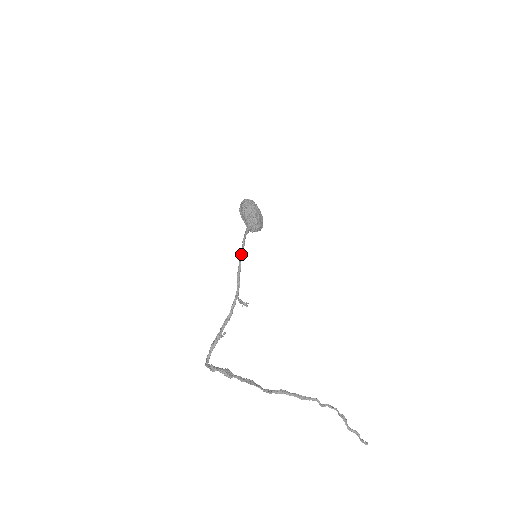
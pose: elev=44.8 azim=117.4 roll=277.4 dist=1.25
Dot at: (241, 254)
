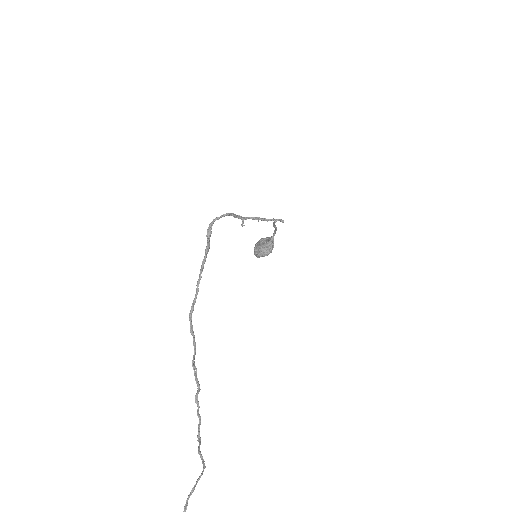
Dot at: occluded
